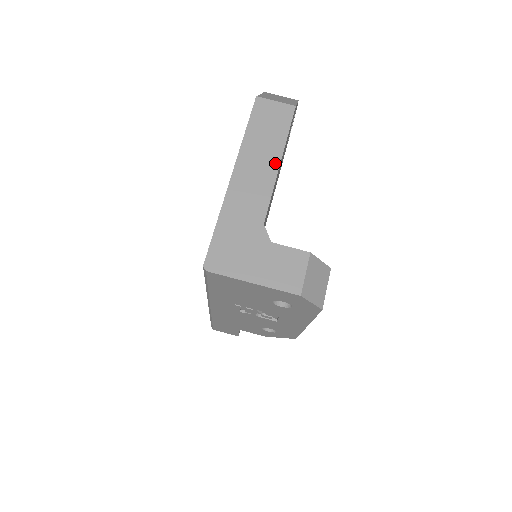
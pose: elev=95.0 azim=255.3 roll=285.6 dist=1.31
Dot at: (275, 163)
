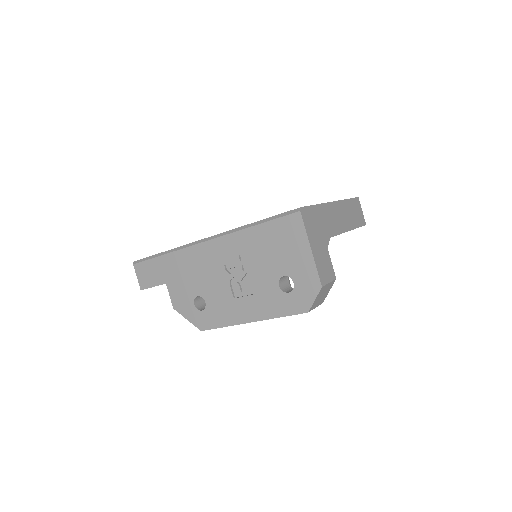
Dot at: (348, 227)
